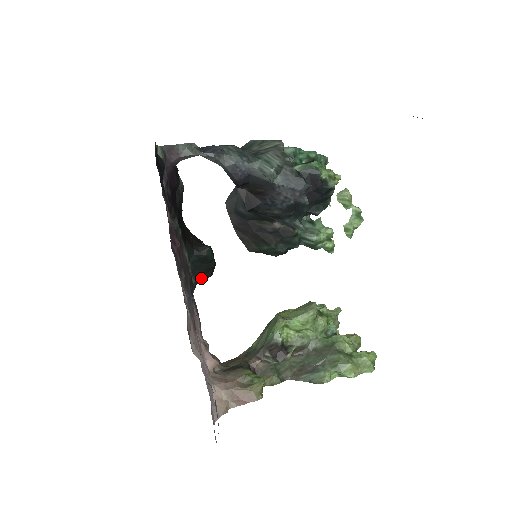
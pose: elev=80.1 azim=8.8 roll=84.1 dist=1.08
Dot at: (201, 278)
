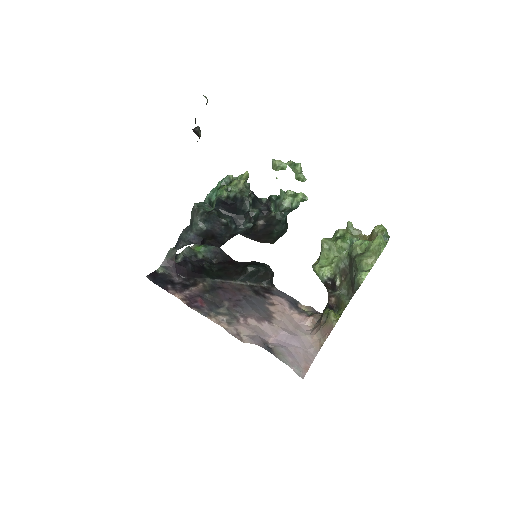
Dot at: (270, 279)
